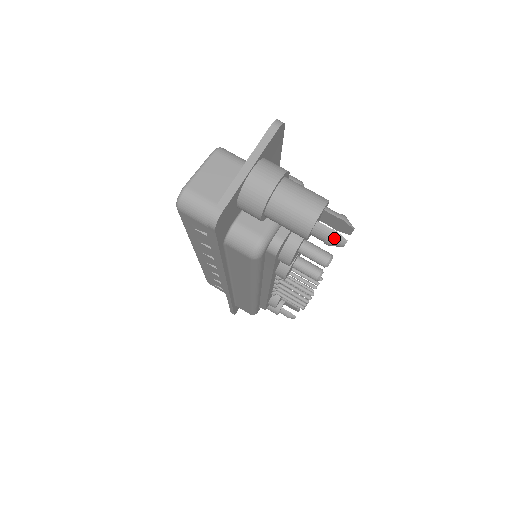
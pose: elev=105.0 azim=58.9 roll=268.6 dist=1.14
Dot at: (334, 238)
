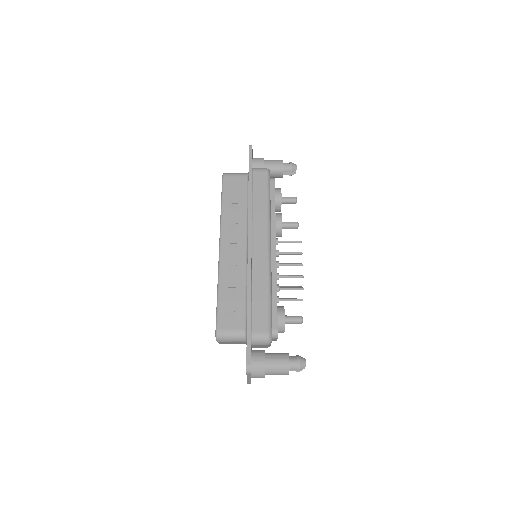
Dot at: (292, 163)
